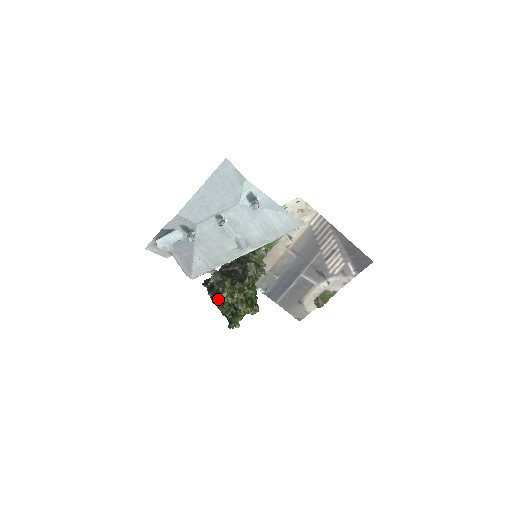
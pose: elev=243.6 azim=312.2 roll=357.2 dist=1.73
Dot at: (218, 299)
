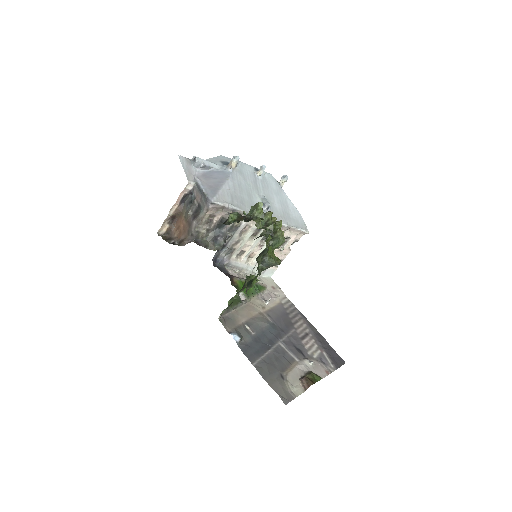
Dot at: (245, 217)
